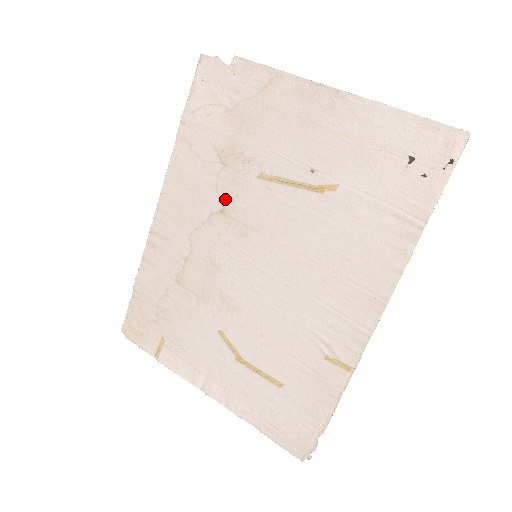
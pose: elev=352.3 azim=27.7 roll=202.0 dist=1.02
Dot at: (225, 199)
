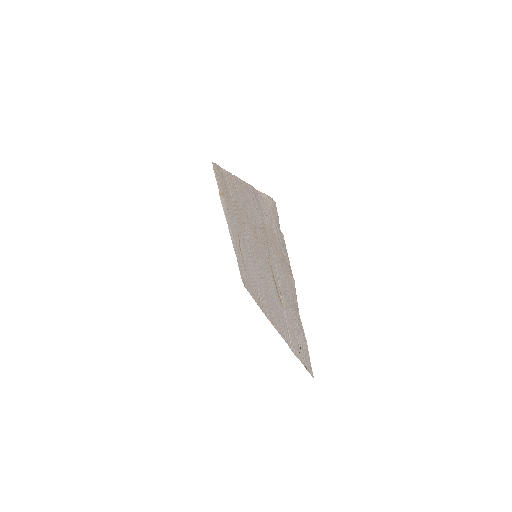
Dot at: (257, 233)
